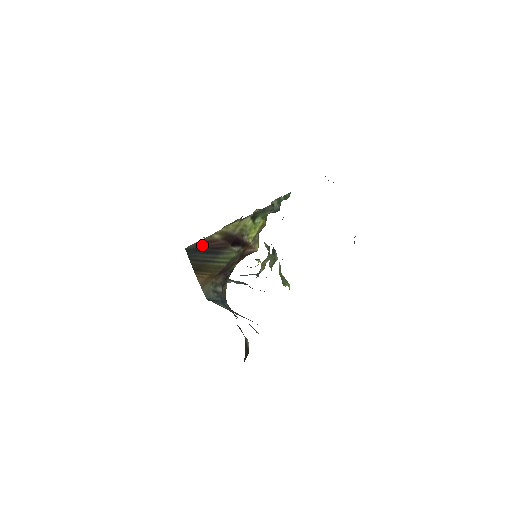
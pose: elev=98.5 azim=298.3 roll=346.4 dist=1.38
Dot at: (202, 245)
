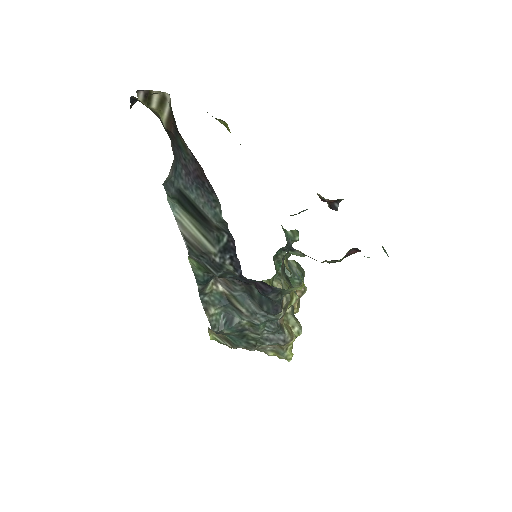
Dot at: occluded
